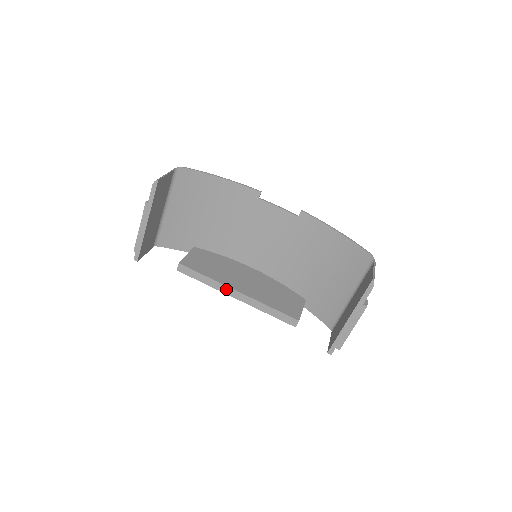
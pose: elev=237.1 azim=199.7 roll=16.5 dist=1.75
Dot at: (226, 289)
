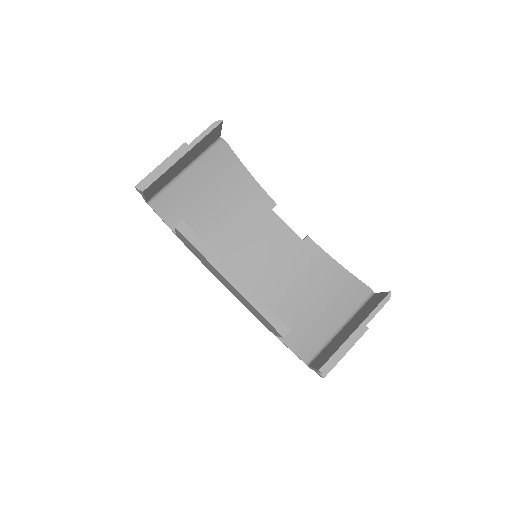
Dot at: (224, 268)
